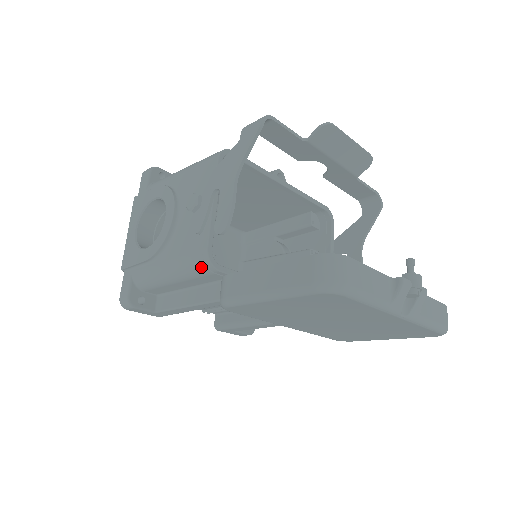
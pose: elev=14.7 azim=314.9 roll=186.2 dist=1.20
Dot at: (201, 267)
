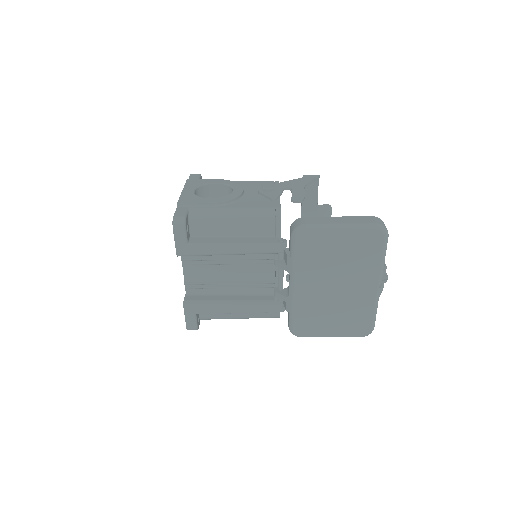
Dot at: (270, 216)
